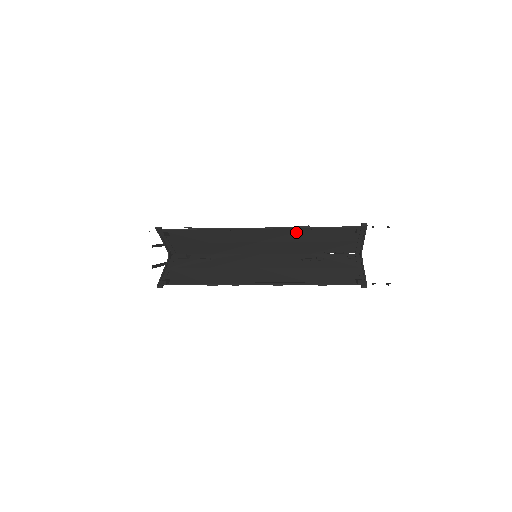
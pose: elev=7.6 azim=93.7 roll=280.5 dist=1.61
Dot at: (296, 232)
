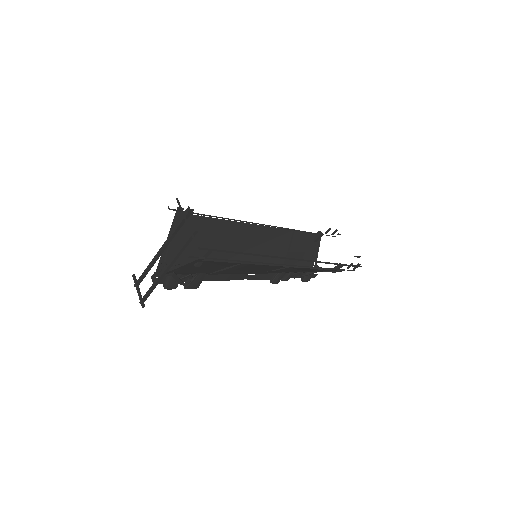
Dot at: (280, 235)
